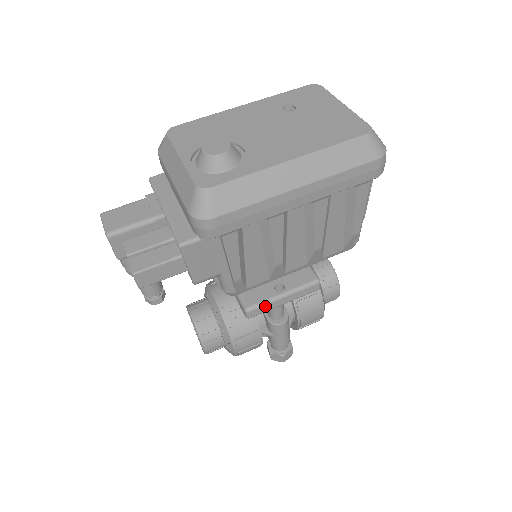
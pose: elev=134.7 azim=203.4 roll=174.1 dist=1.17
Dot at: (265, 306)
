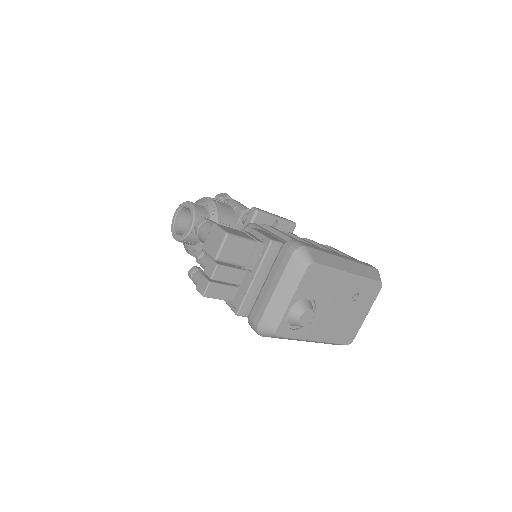
Dot at: occluded
